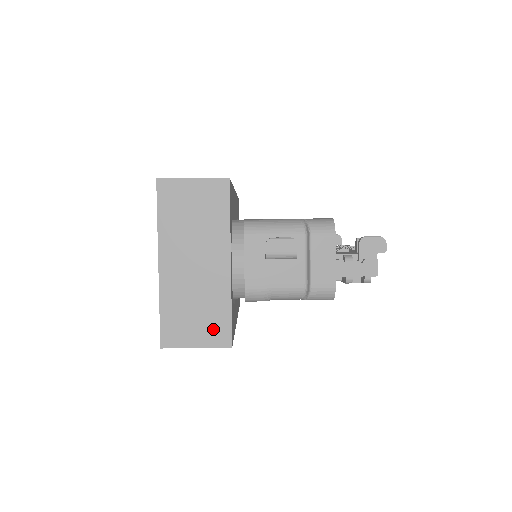
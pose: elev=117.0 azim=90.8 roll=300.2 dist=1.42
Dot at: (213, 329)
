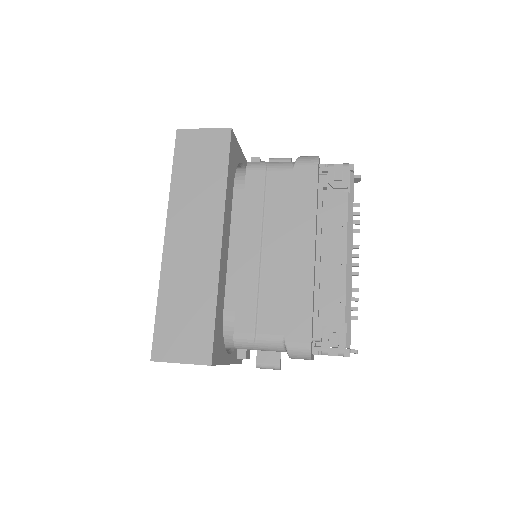
Dot at: occluded
